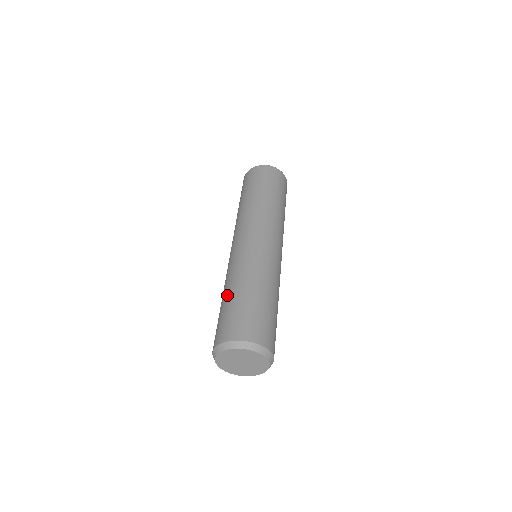
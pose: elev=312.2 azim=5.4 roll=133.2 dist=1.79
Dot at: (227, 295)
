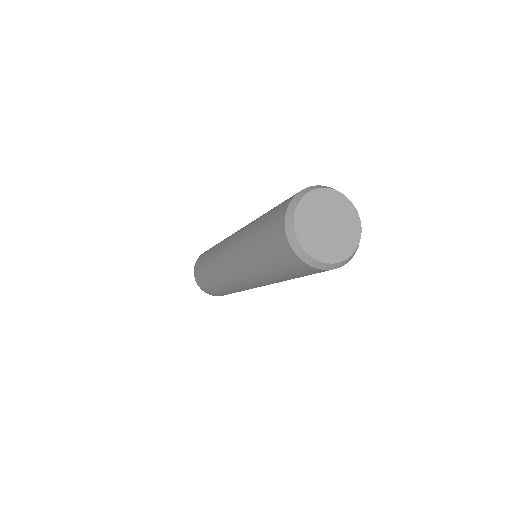
Dot at: (254, 231)
